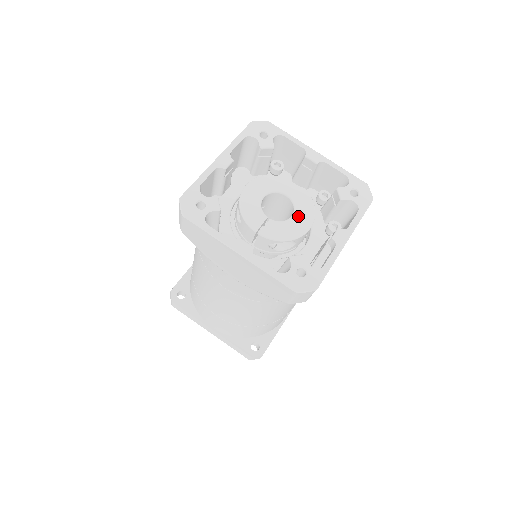
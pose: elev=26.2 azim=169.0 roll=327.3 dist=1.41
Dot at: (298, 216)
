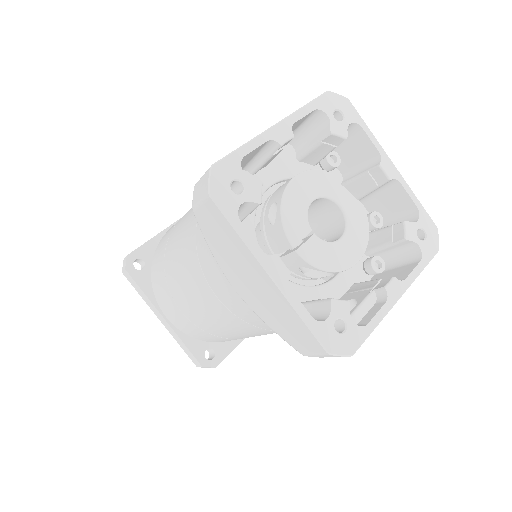
Dot at: (348, 241)
